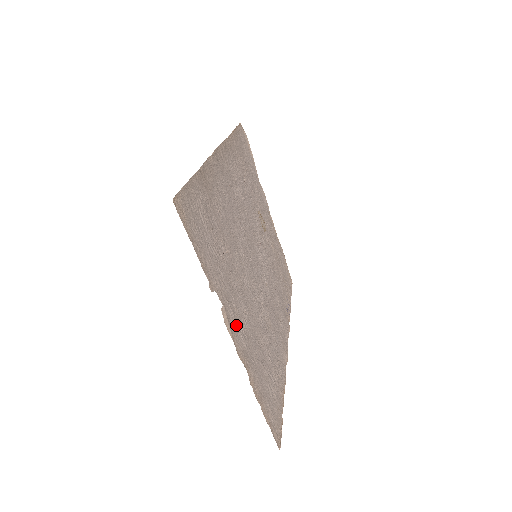
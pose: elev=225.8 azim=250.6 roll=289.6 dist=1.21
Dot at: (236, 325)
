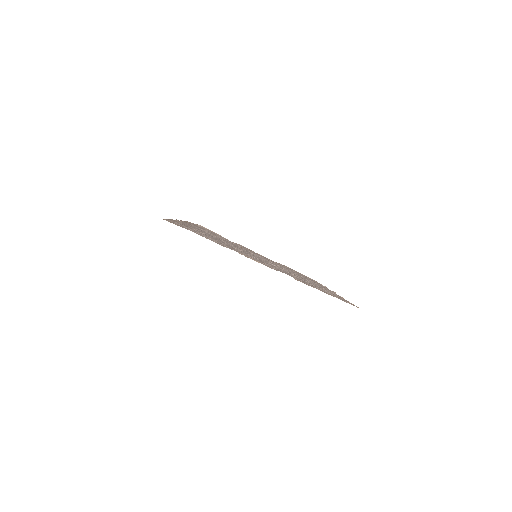
Dot at: occluded
